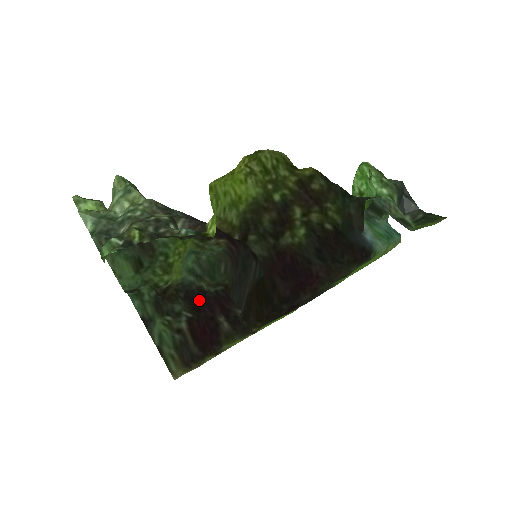
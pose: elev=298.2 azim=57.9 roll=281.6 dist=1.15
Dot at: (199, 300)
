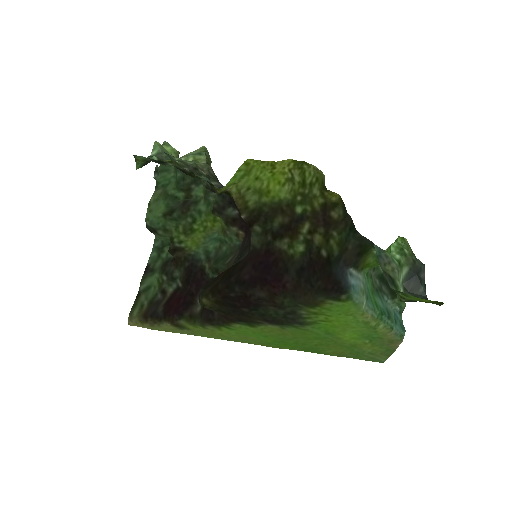
Dot at: (195, 275)
